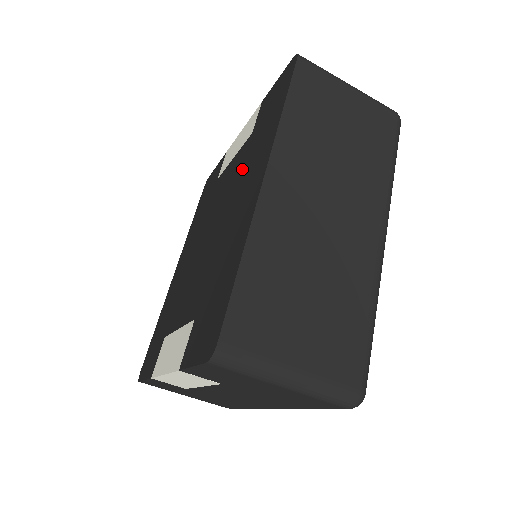
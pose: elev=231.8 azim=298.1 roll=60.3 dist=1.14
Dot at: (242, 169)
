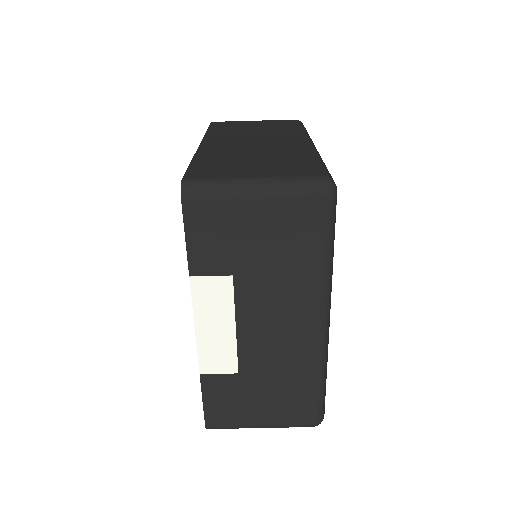
Dot at: occluded
